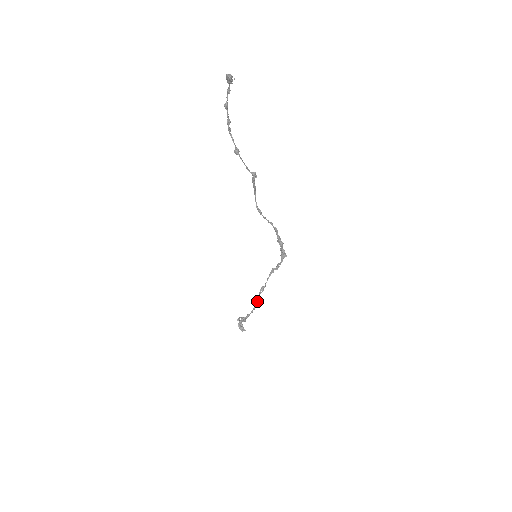
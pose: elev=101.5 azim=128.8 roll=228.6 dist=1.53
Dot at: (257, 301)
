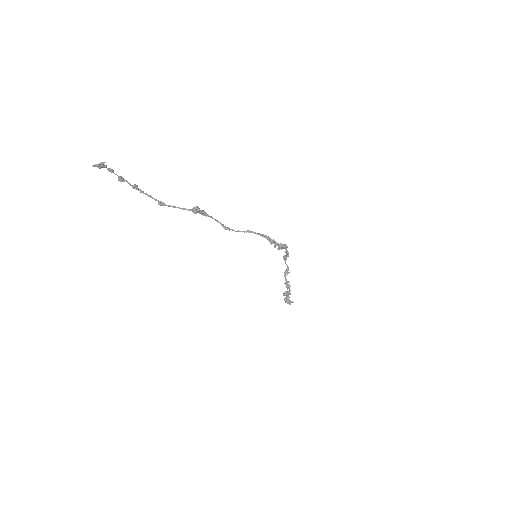
Dot at: (287, 282)
